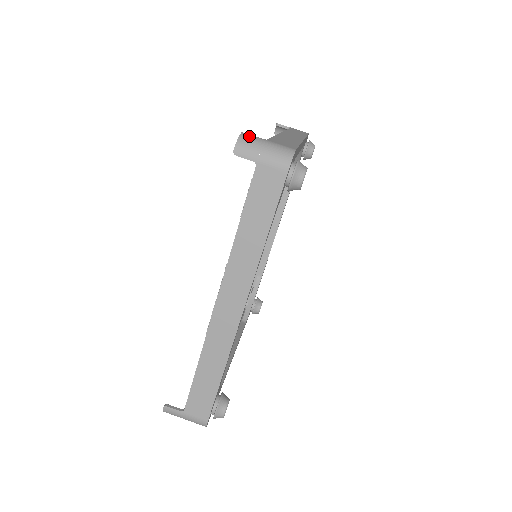
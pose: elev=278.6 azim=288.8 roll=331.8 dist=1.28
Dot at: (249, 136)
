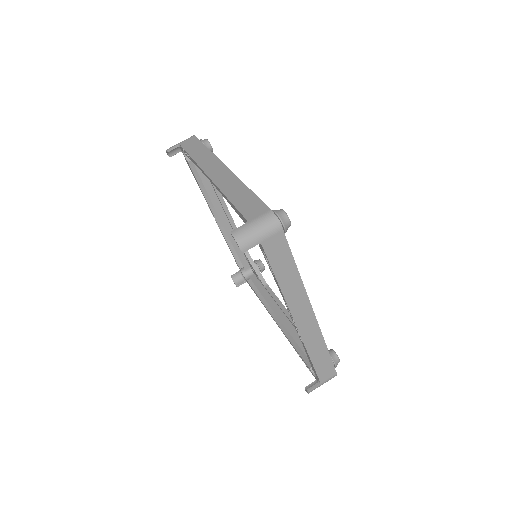
Dot at: (239, 232)
